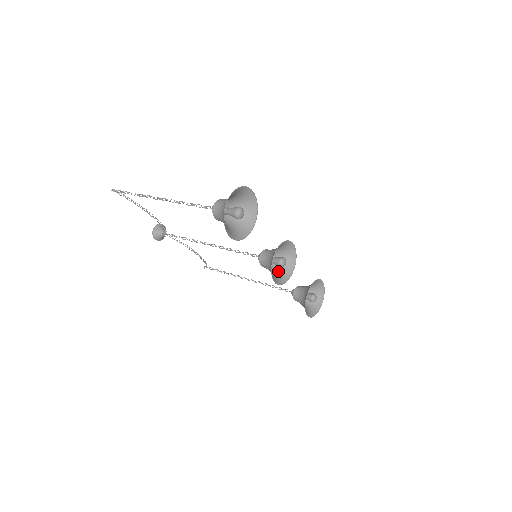
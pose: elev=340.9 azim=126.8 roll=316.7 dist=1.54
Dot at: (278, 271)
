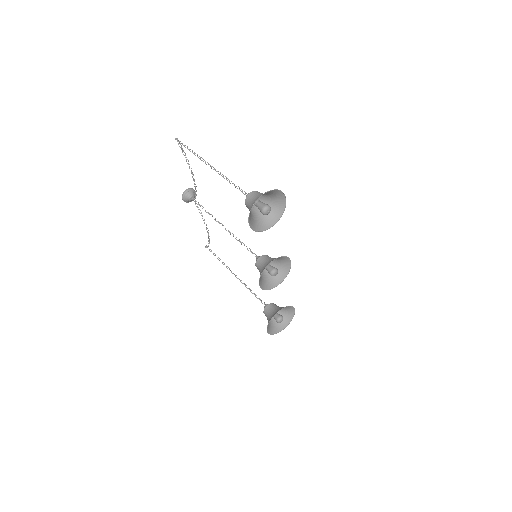
Dot at: (266, 278)
